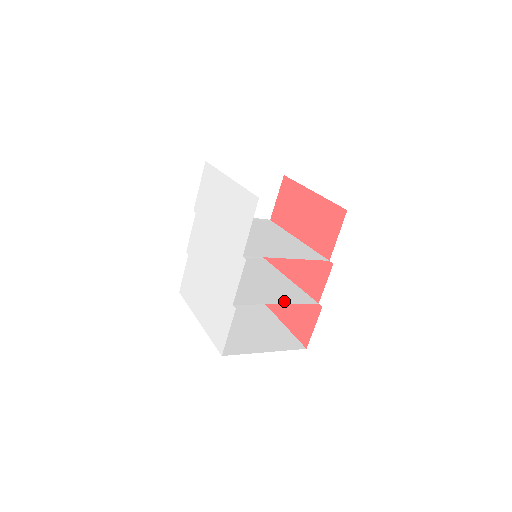
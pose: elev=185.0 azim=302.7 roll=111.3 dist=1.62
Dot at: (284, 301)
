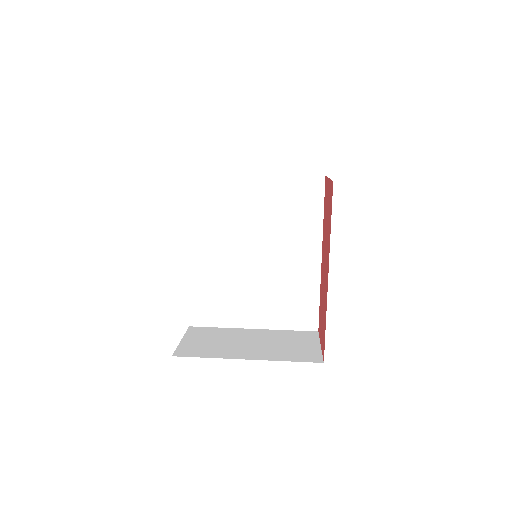
Dot at: occluded
